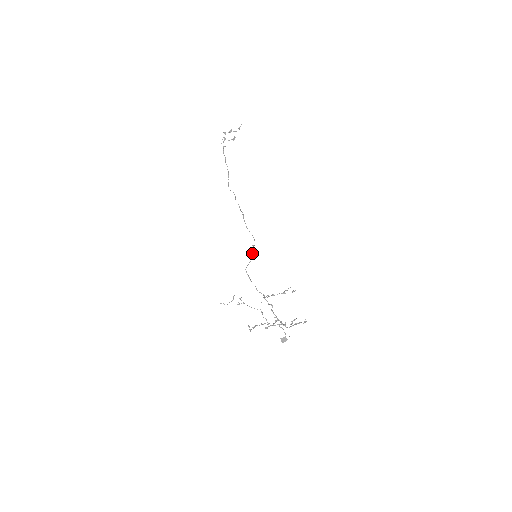
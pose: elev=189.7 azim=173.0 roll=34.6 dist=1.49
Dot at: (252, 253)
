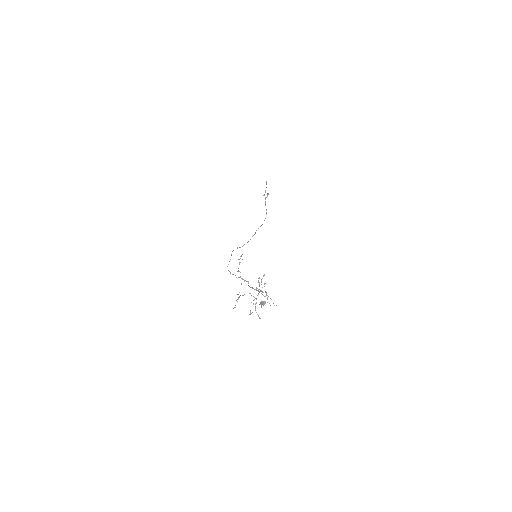
Dot at: occluded
